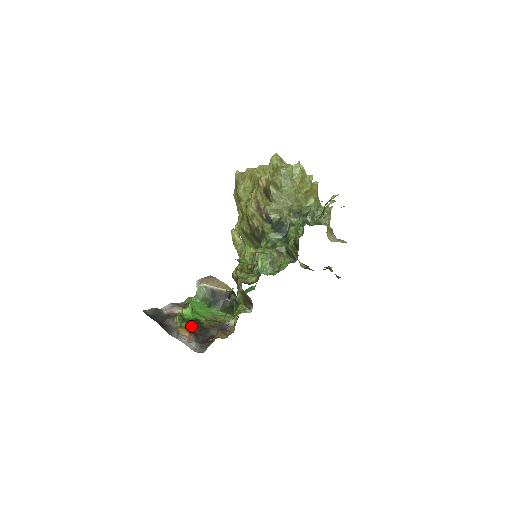
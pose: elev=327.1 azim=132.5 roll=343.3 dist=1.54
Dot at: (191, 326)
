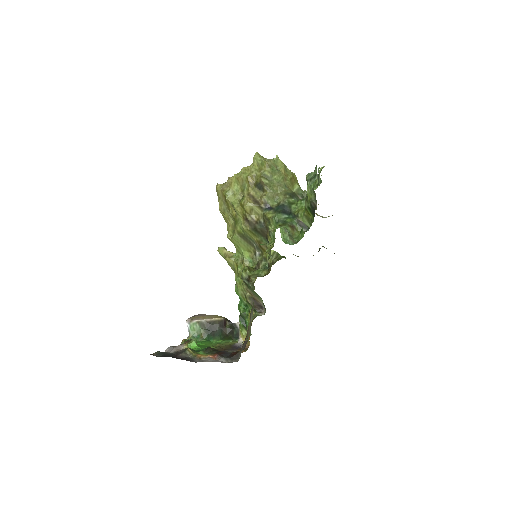
Dot at: (207, 352)
